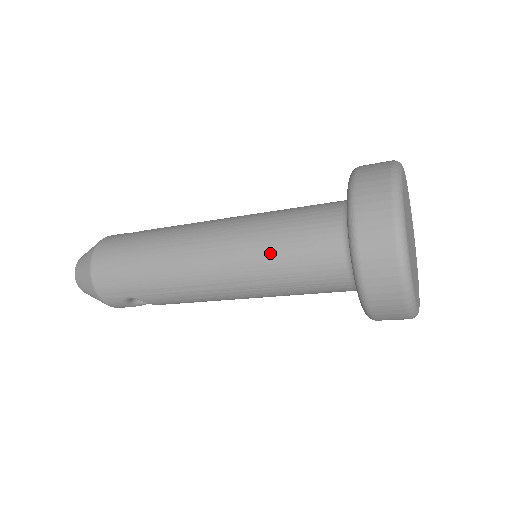
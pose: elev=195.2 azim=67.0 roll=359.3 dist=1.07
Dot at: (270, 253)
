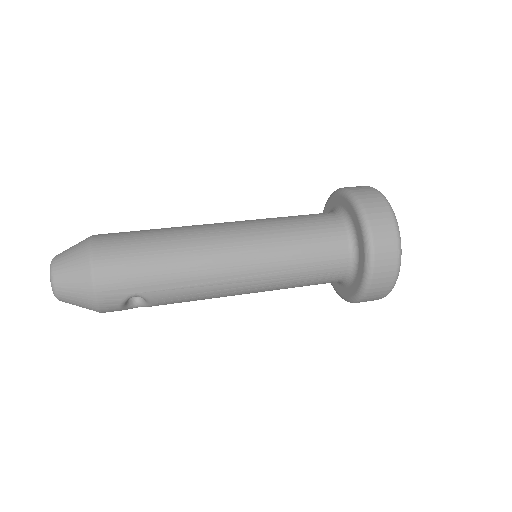
Dot at: (291, 246)
